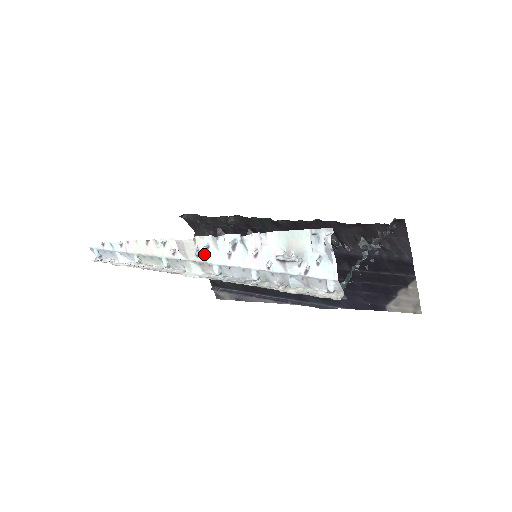
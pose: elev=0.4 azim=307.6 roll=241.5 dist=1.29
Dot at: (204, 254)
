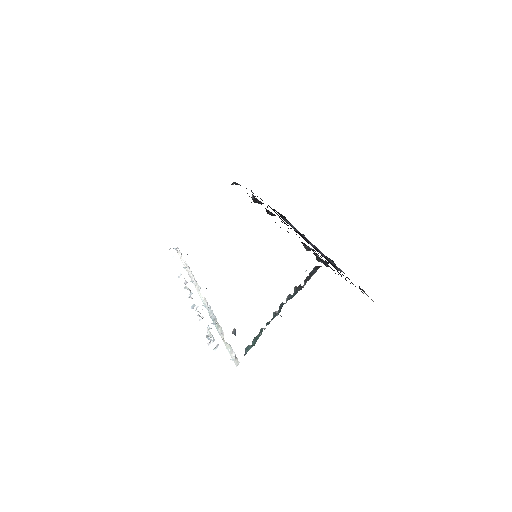
Dot at: occluded
